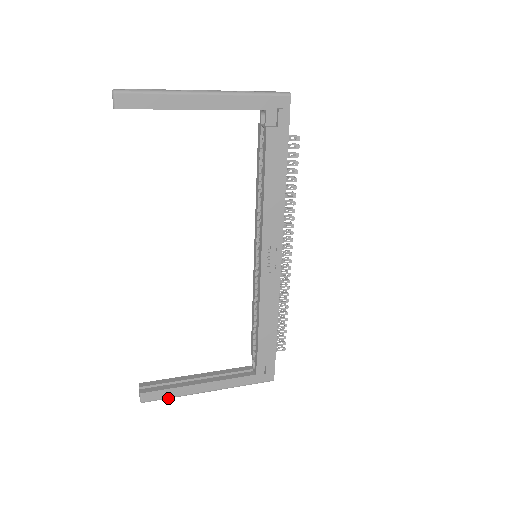
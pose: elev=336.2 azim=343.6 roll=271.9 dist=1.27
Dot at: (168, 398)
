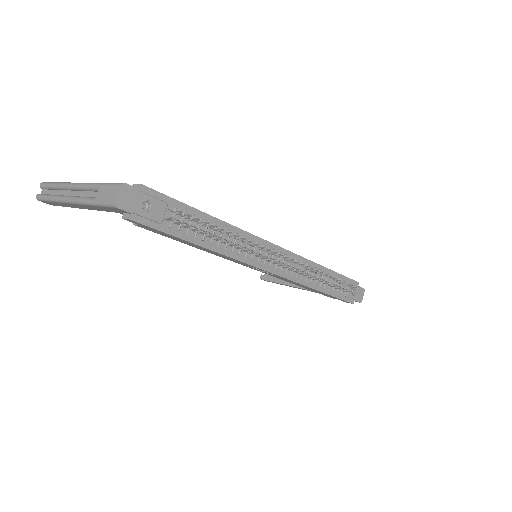
Dot at: occluded
